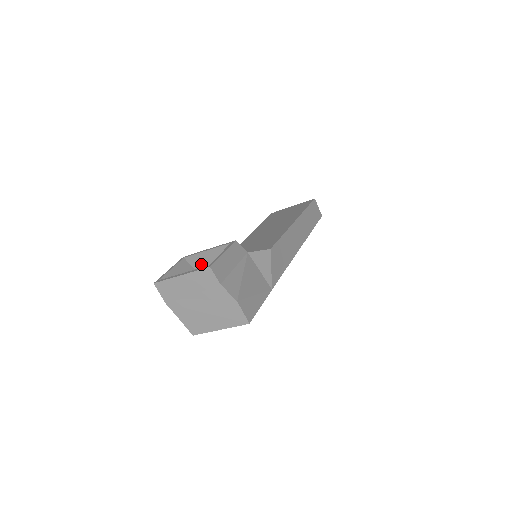
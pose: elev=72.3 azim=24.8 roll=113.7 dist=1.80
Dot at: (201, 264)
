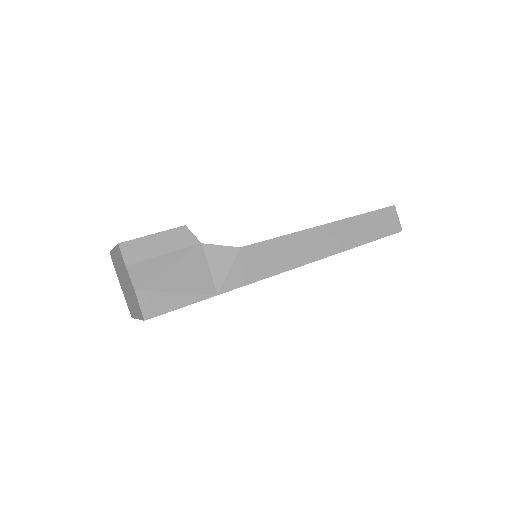
Dot at: occluded
